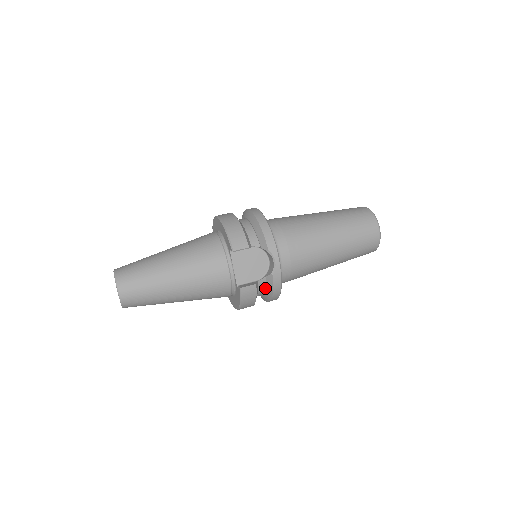
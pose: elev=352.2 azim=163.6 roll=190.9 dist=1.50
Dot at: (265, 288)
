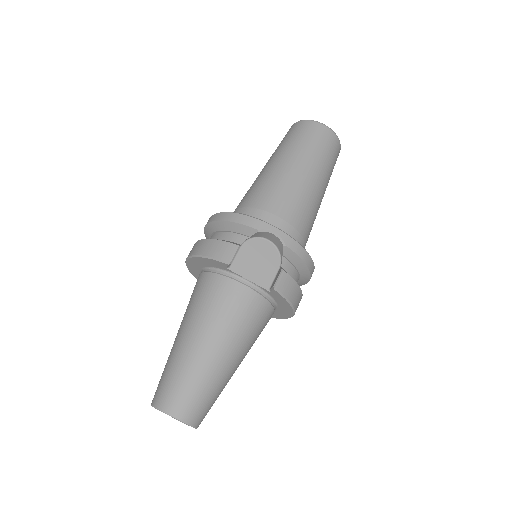
Dot at: (294, 268)
